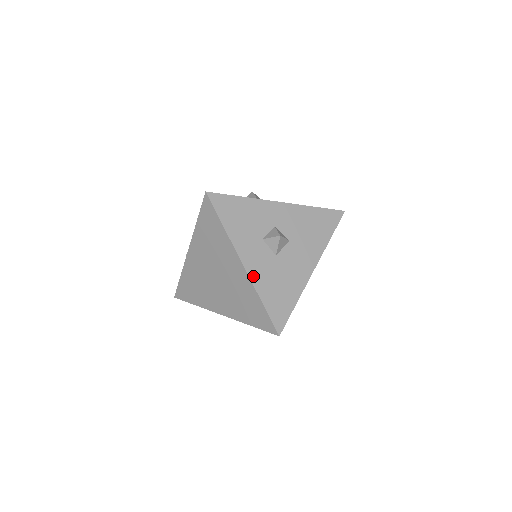
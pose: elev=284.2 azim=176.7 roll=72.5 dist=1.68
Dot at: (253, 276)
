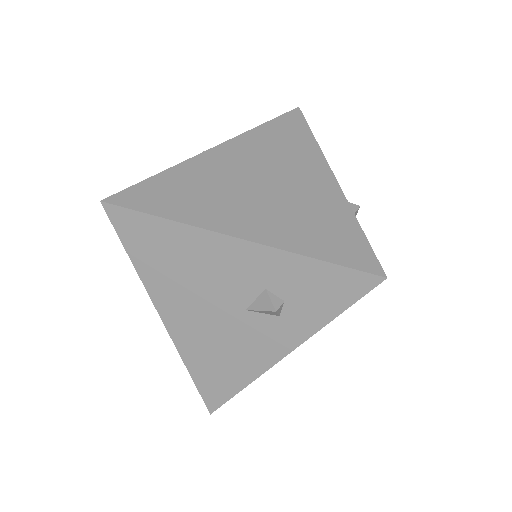
Dot at: (344, 197)
